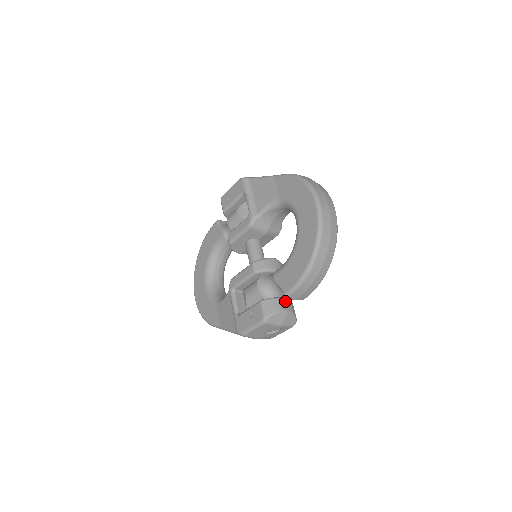
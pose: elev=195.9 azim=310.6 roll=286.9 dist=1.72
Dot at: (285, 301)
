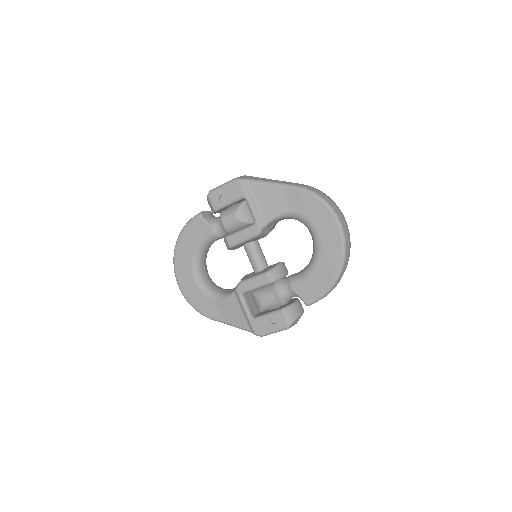
Dot at: (299, 304)
